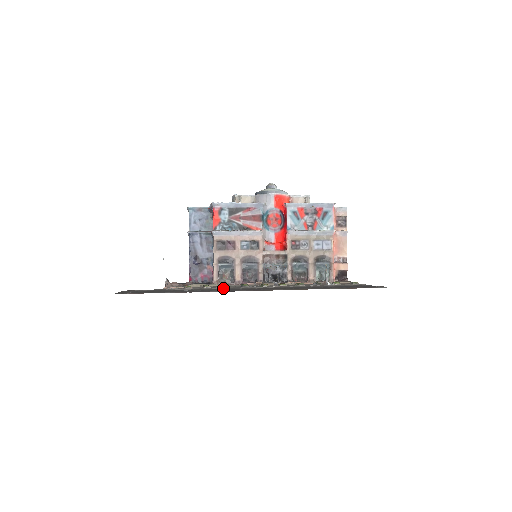
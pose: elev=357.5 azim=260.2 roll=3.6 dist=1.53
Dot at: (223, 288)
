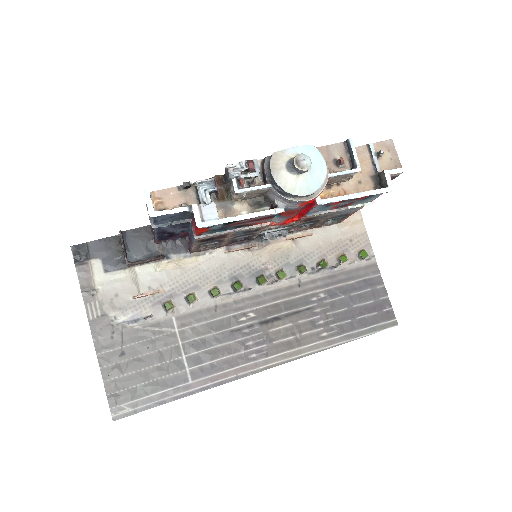
Dot at: (214, 305)
